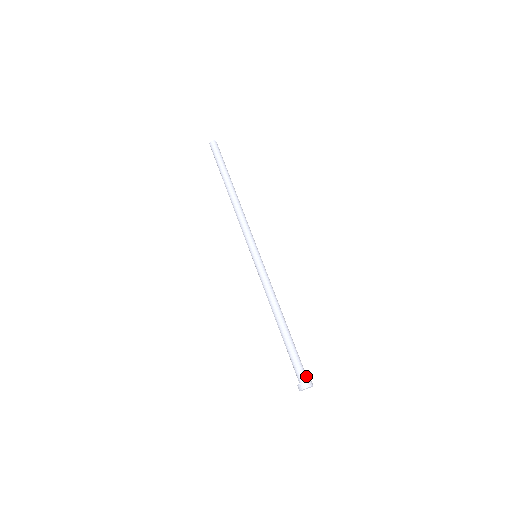
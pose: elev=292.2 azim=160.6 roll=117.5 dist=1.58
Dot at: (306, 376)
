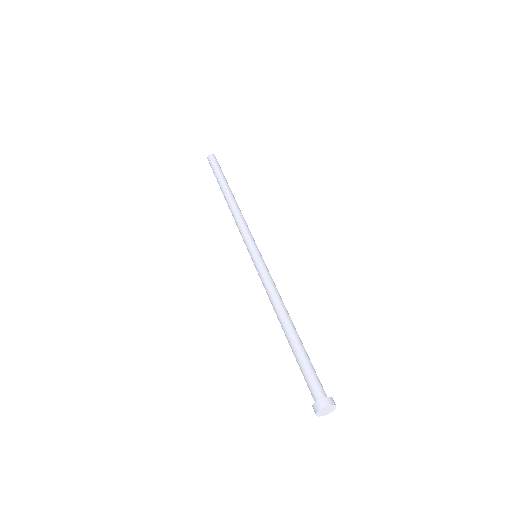
Dot at: (325, 394)
